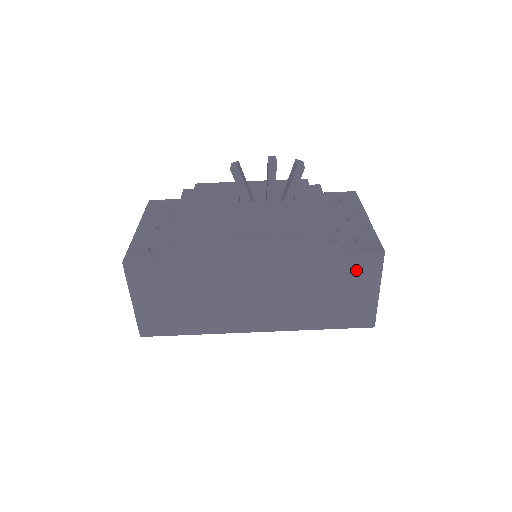
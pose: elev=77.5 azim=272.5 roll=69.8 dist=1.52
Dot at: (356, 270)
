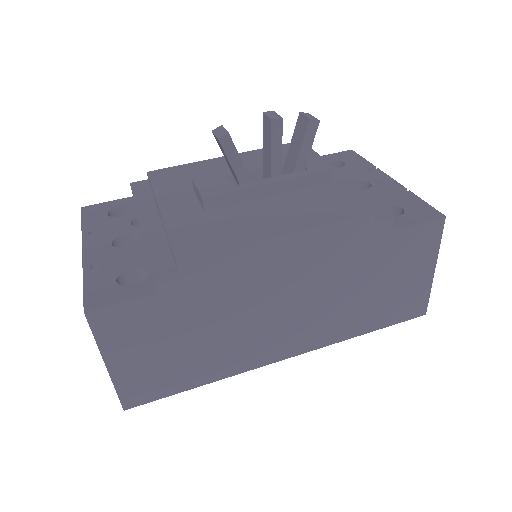
Dot at: (411, 248)
